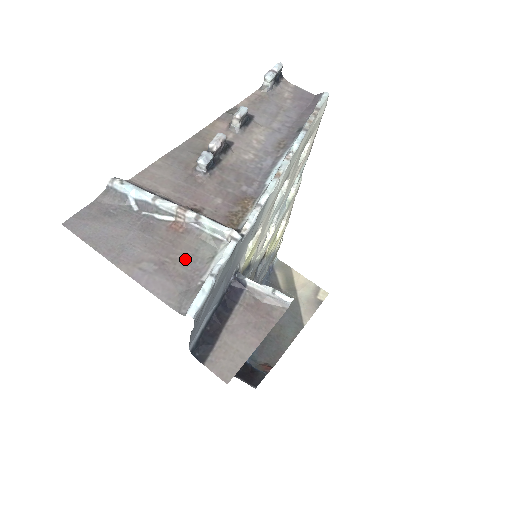
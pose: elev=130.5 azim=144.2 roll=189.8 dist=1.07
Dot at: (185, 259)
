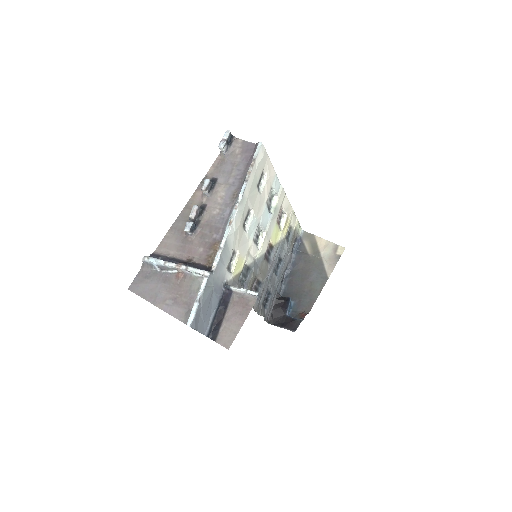
Dot at: (186, 293)
